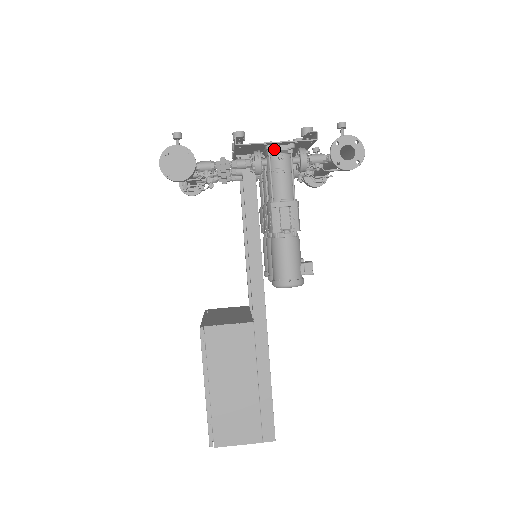
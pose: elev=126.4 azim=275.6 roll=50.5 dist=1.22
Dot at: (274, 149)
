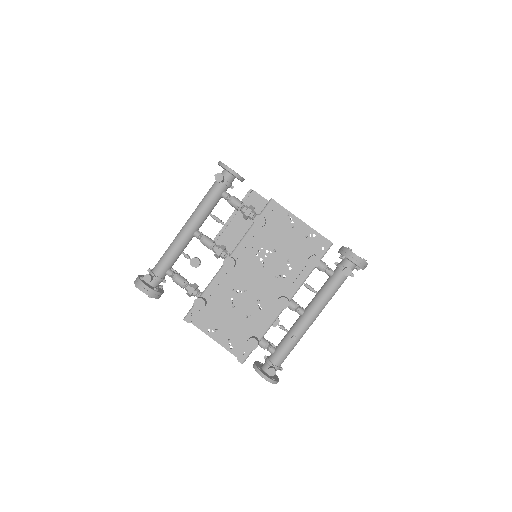
Dot at: (218, 332)
